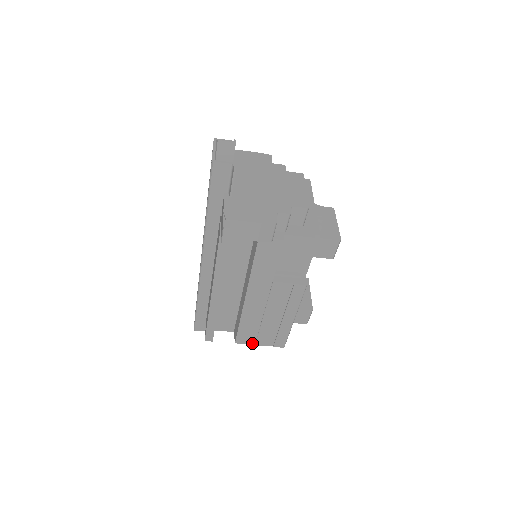
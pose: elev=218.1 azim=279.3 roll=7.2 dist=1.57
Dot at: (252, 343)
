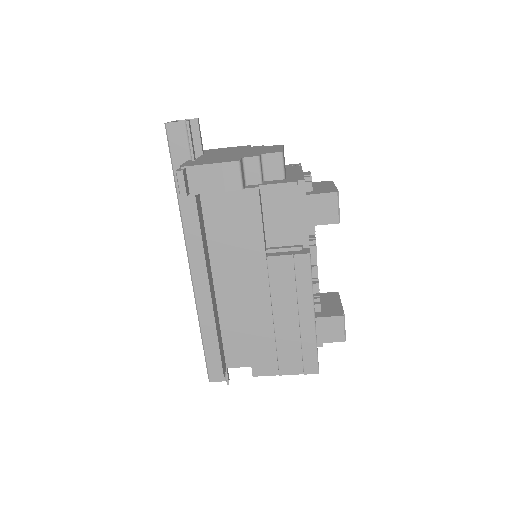
Dot at: (274, 373)
